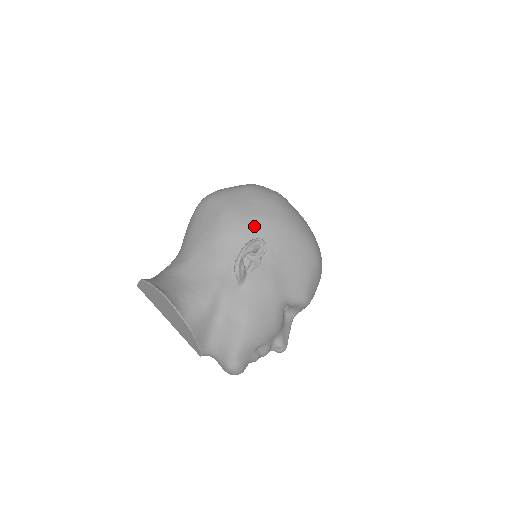
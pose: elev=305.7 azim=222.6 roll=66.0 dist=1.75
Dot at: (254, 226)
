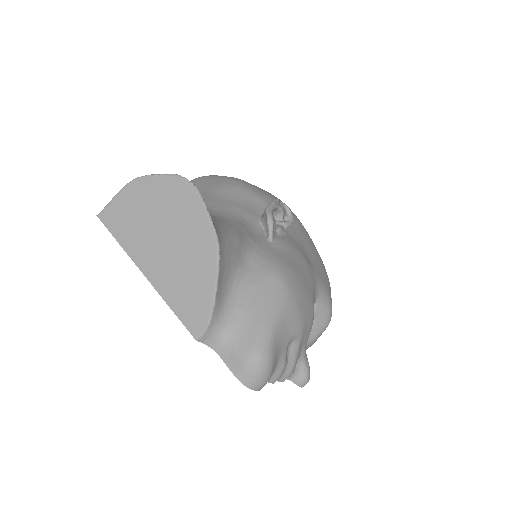
Dot at: (273, 199)
